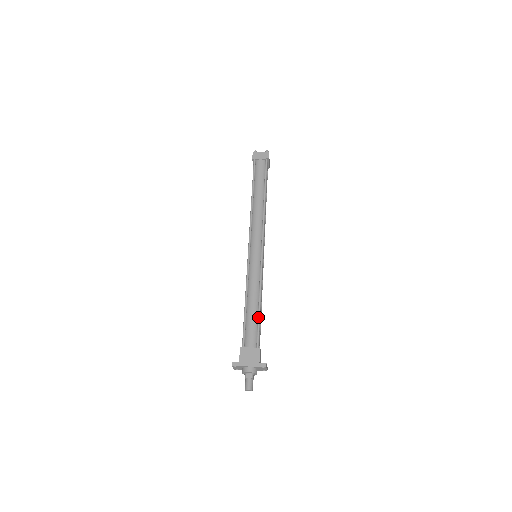
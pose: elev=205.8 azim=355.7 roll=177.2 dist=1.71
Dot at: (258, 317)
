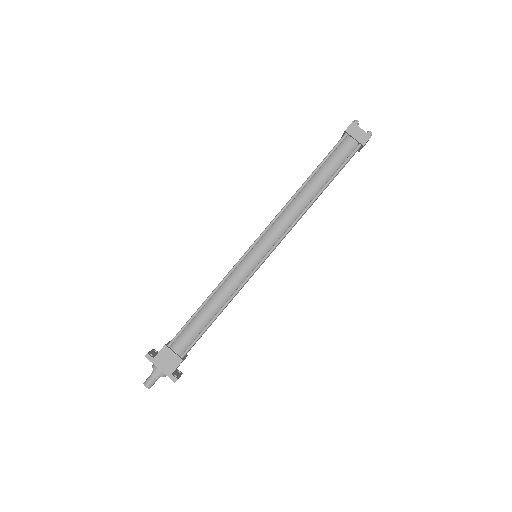
Dot at: (205, 328)
